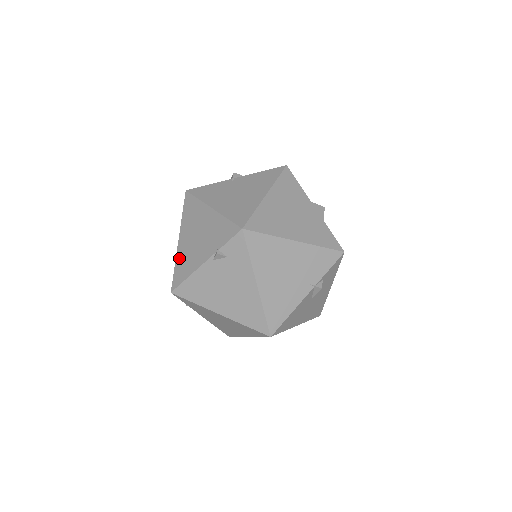
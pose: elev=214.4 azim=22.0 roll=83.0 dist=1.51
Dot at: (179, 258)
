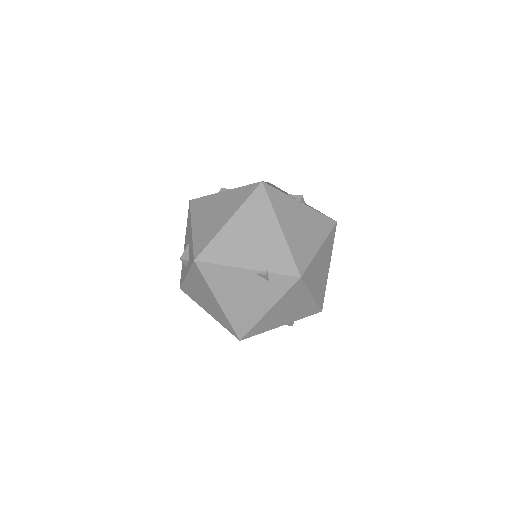
Dot at: (221, 238)
